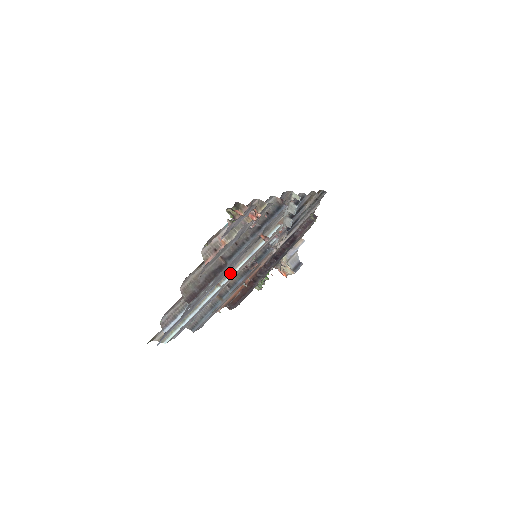
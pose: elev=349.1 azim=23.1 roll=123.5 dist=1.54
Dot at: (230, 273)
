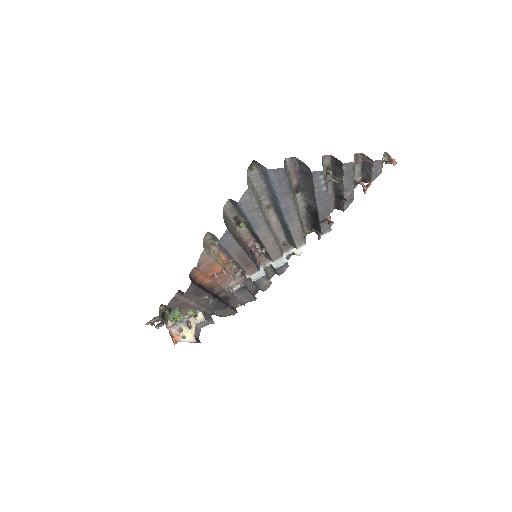
Dot at: (270, 228)
